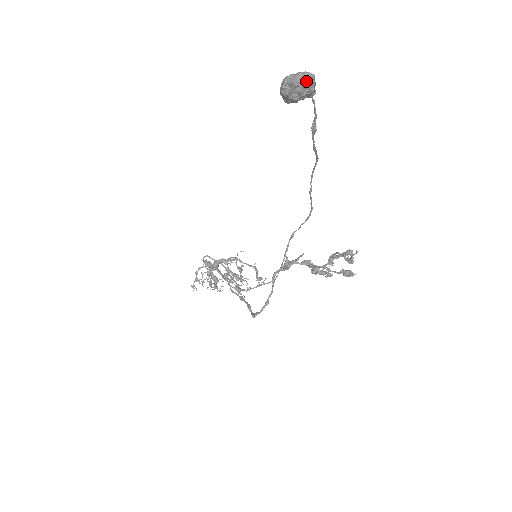
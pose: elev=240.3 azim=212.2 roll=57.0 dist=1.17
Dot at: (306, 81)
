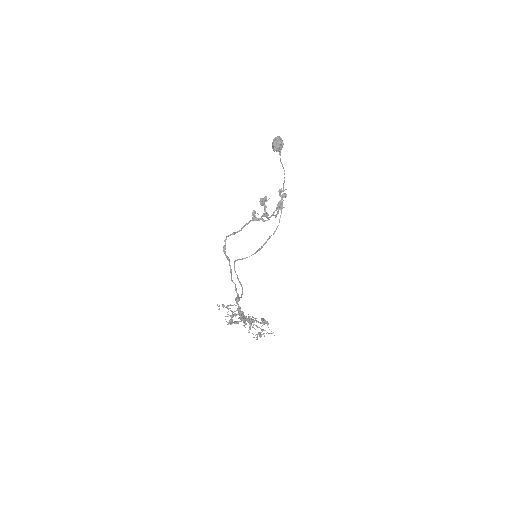
Dot at: (277, 137)
